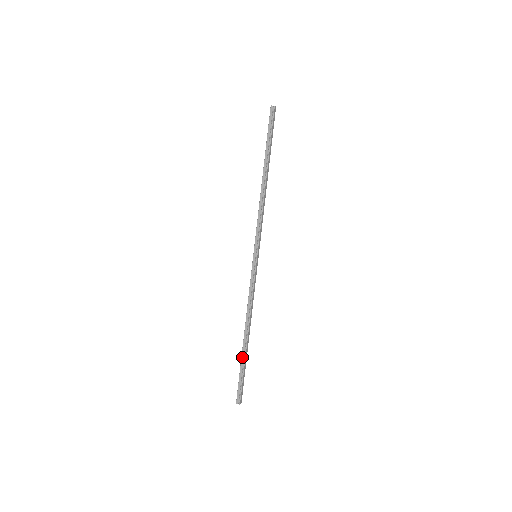
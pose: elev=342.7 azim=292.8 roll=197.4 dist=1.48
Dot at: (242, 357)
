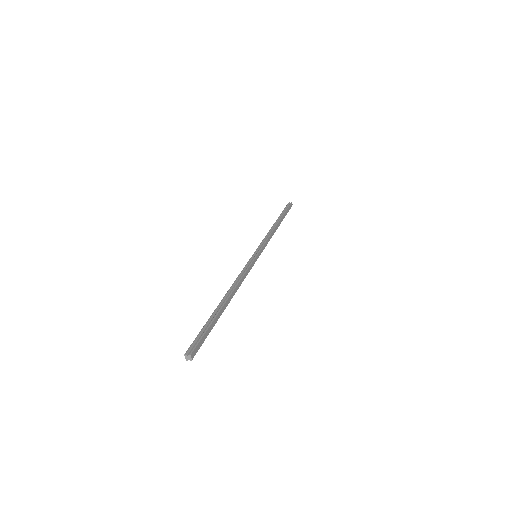
Dot at: (213, 313)
